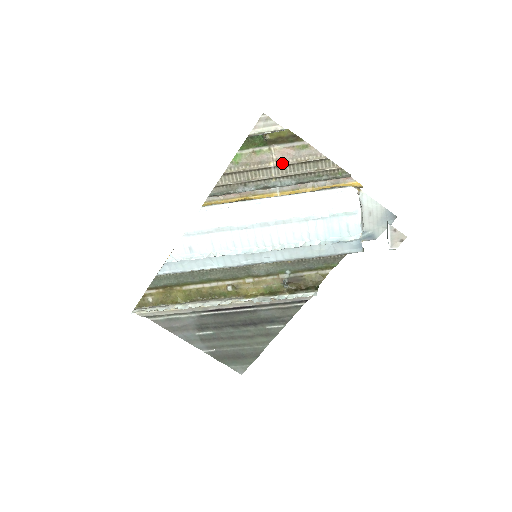
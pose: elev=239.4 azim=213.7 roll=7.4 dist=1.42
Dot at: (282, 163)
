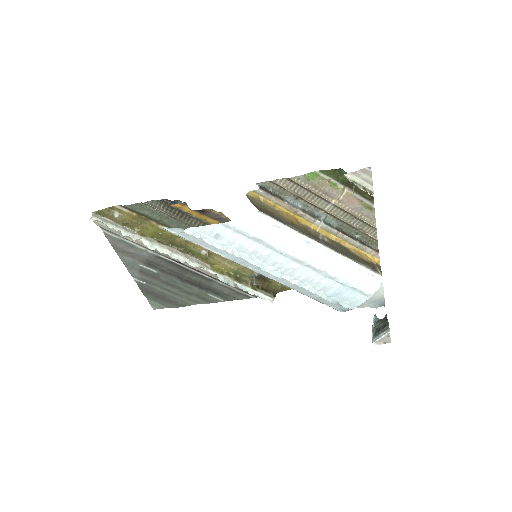
Dot at: (342, 207)
